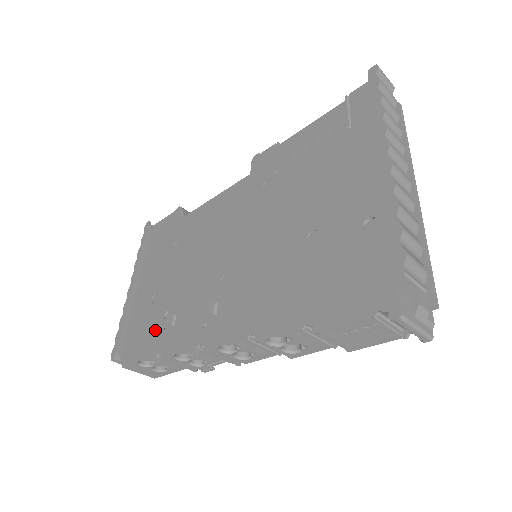
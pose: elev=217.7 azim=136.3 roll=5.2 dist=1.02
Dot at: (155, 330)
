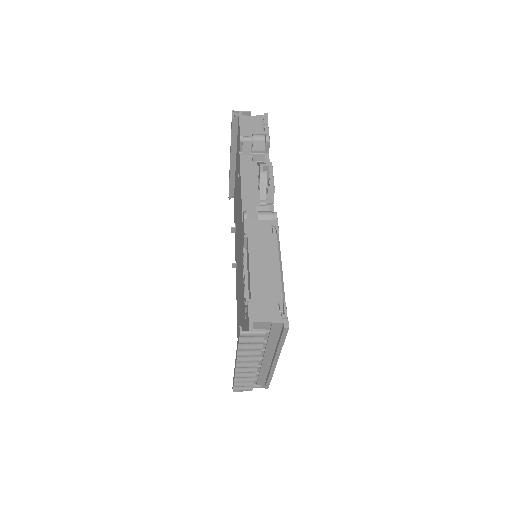
Dot at: (235, 217)
